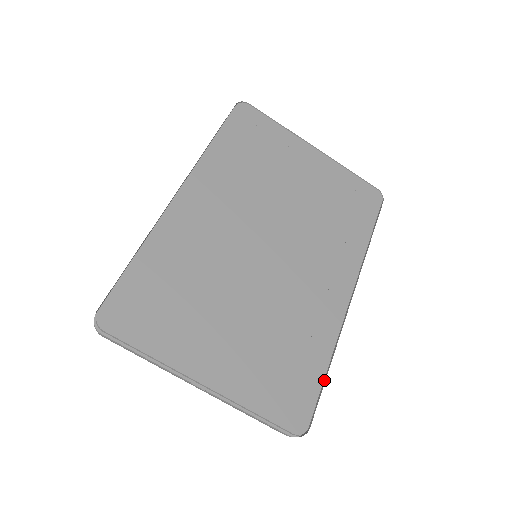
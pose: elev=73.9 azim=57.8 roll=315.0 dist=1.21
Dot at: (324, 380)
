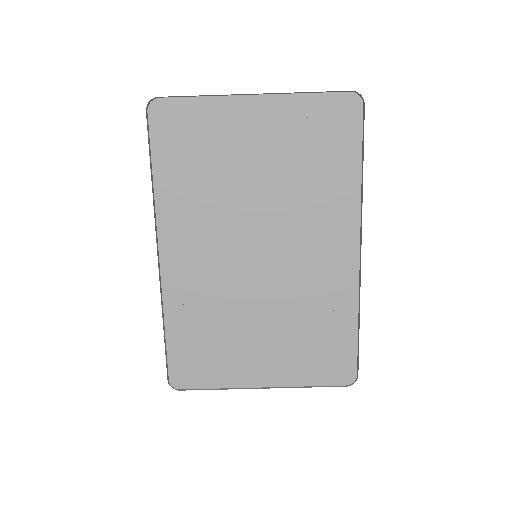
Dot at: (358, 335)
